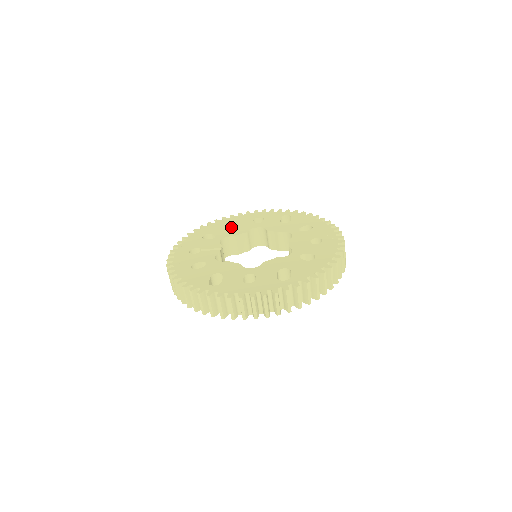
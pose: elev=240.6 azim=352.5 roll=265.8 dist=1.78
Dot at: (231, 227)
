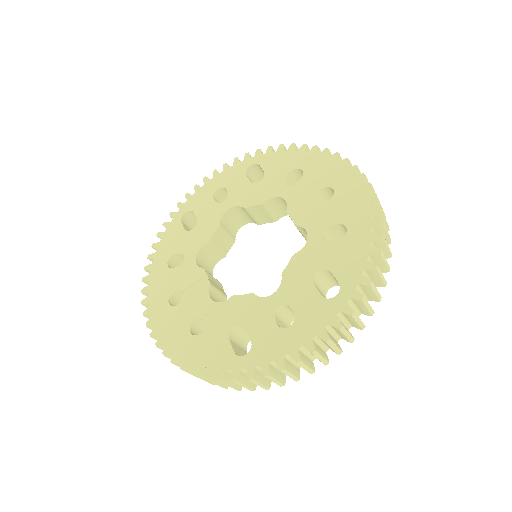
Dot at: (189, 221)
